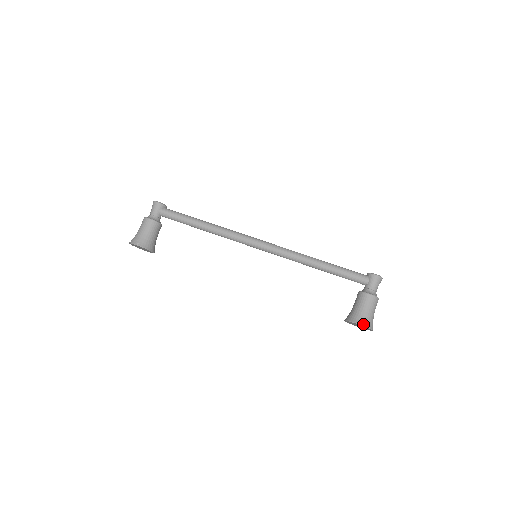
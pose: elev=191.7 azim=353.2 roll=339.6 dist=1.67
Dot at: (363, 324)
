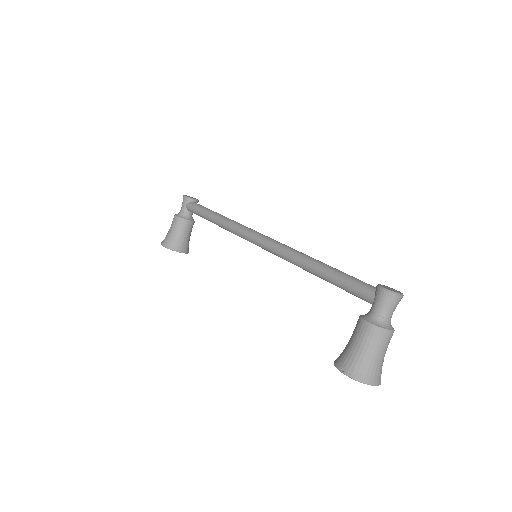
Dot at: (346, 372)
